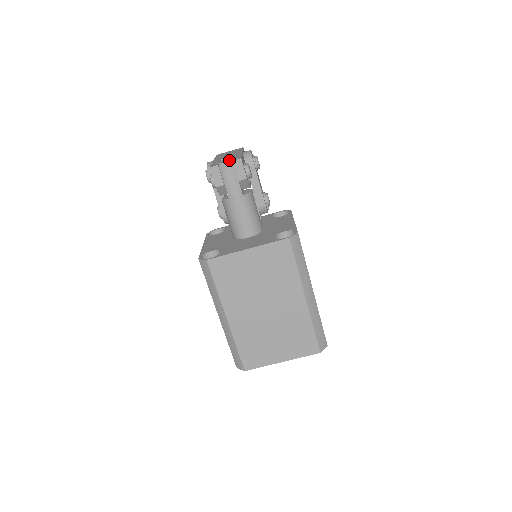
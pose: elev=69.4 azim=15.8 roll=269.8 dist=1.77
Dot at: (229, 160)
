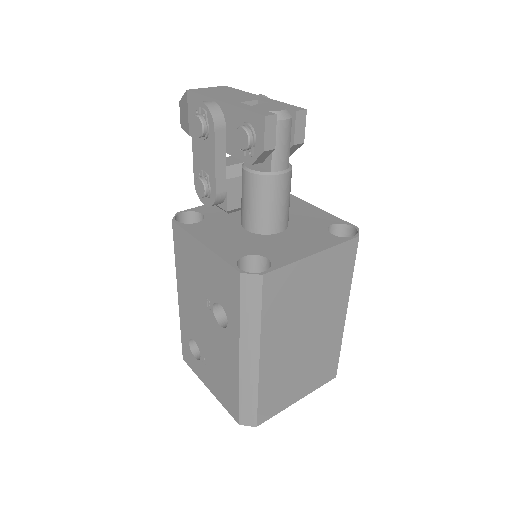
Dot at: (282, 108)
